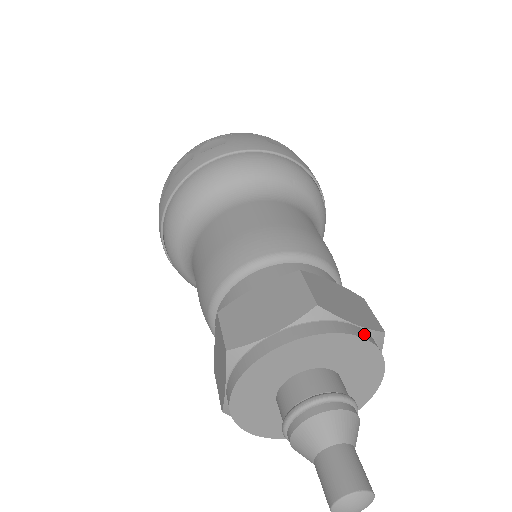
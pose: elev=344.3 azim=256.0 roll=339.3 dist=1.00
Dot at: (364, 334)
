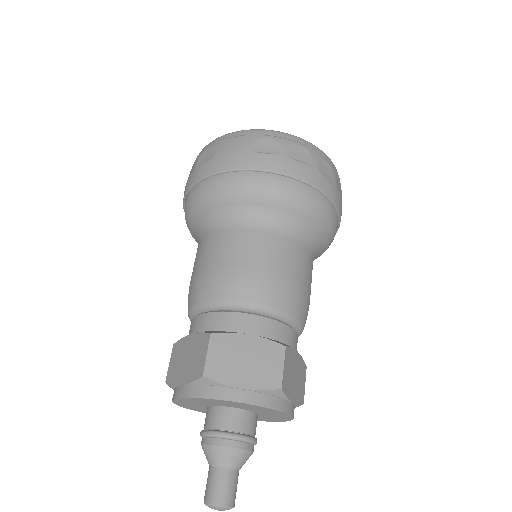
Dot at: (247, 397)
